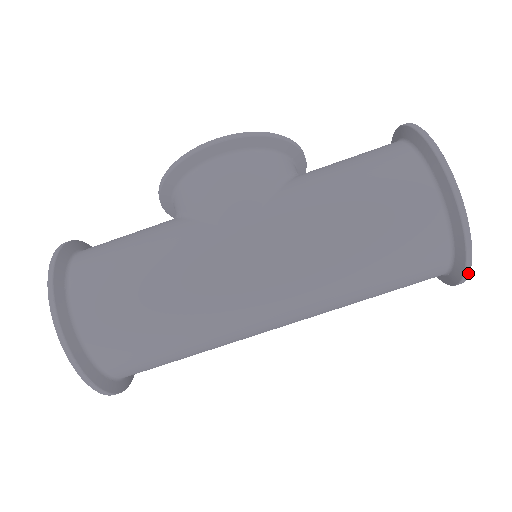
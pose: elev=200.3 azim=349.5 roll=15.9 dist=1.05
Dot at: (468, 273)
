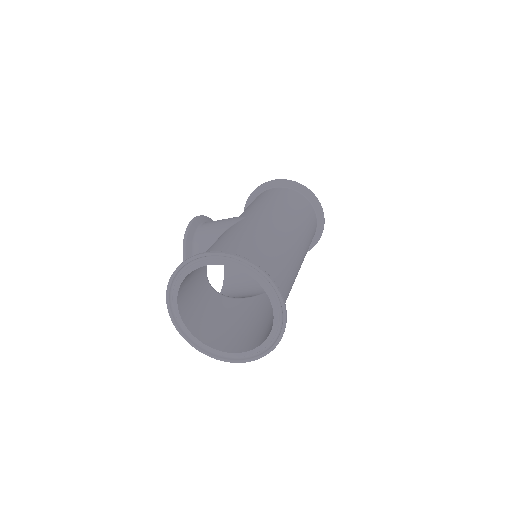
Dot at: occluded
